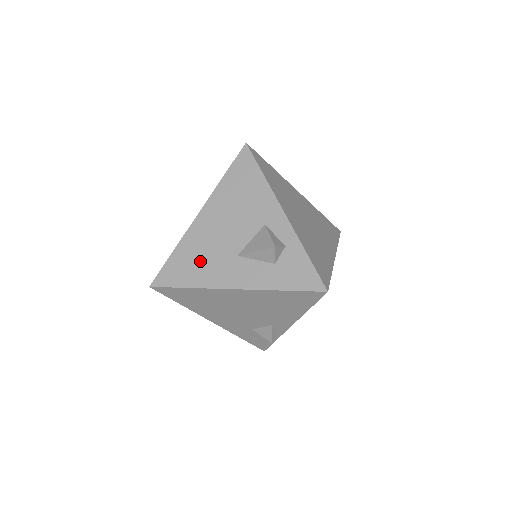
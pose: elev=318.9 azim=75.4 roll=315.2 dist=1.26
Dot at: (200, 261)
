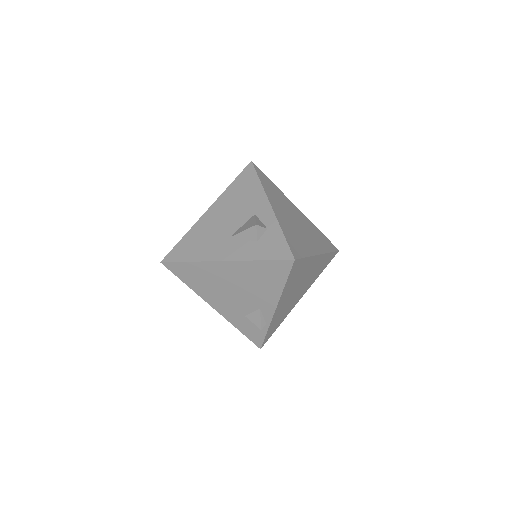
Dot at: (201, 242)
